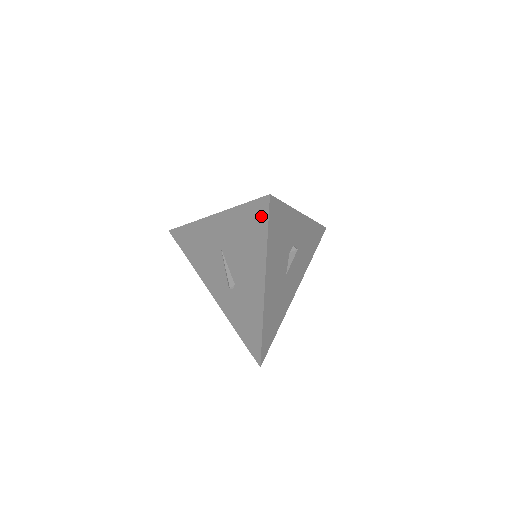
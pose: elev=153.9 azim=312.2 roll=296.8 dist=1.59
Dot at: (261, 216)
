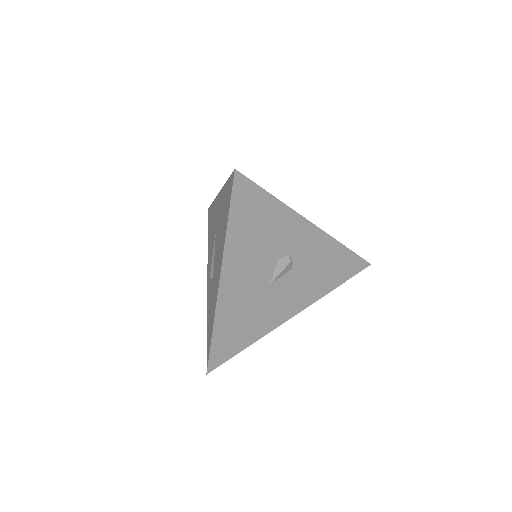
Dot at: (229, 195)
